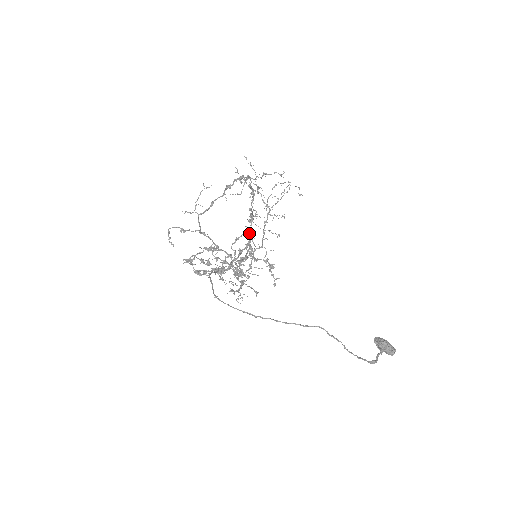
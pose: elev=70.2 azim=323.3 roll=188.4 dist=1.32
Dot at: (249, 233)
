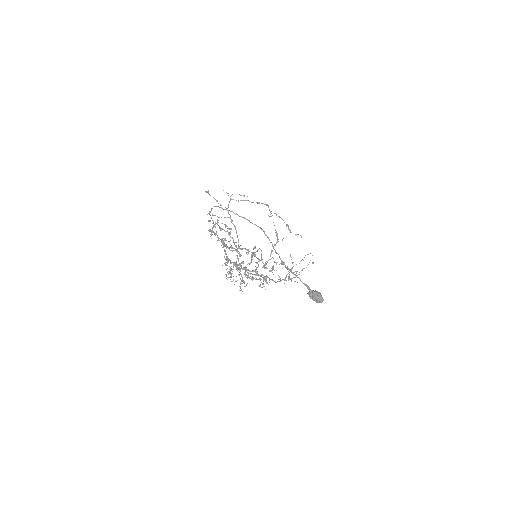
Dot at: occluded
